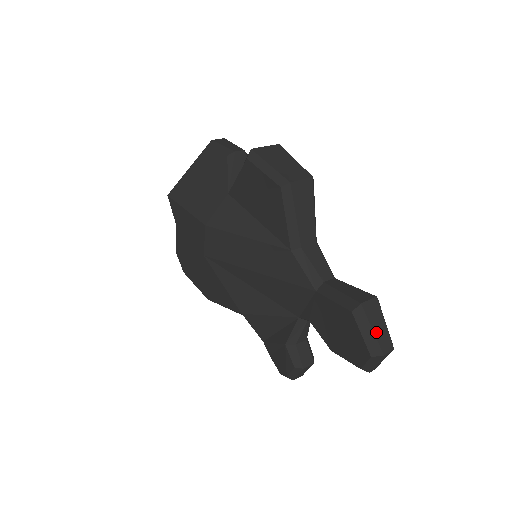
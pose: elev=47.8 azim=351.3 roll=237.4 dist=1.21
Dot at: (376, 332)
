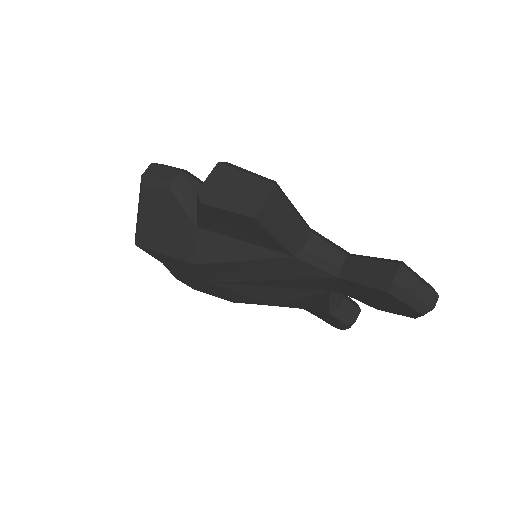
Dot at: (417, 295)
